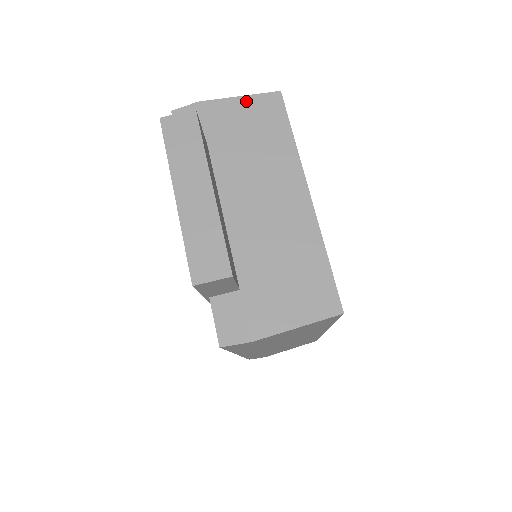
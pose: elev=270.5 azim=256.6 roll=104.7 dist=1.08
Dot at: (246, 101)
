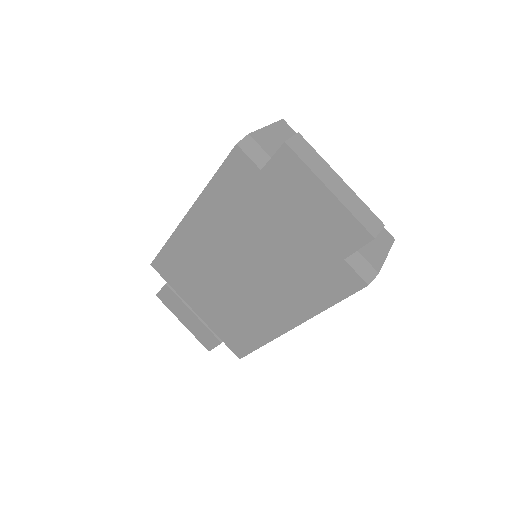
Dot at: (272, 128)
